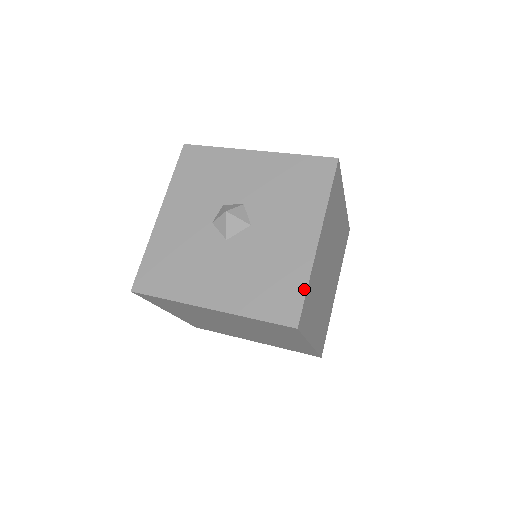
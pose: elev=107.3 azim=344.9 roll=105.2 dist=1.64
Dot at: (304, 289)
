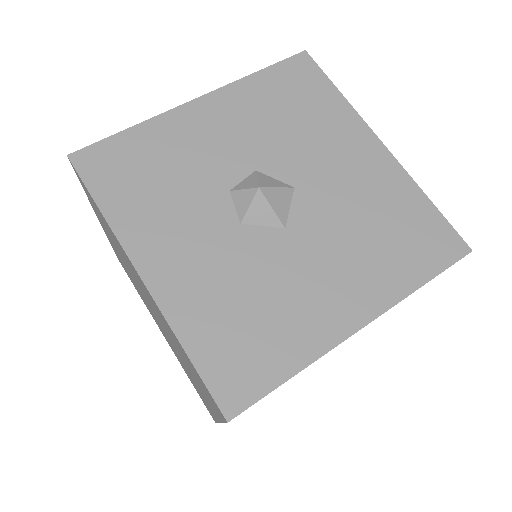
Dot at: (431, 206)
